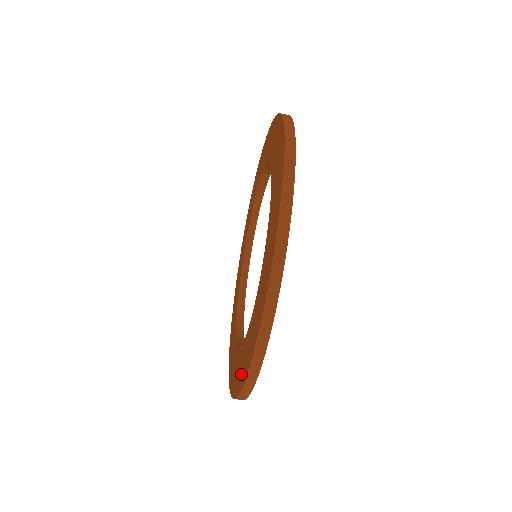
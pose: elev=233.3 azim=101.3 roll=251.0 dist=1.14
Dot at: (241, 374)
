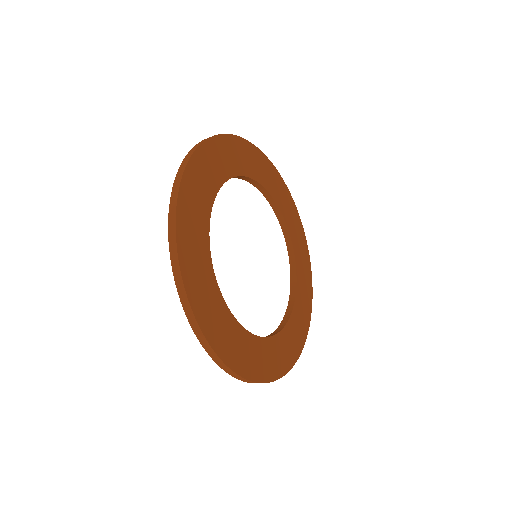
Dot at: occluded
